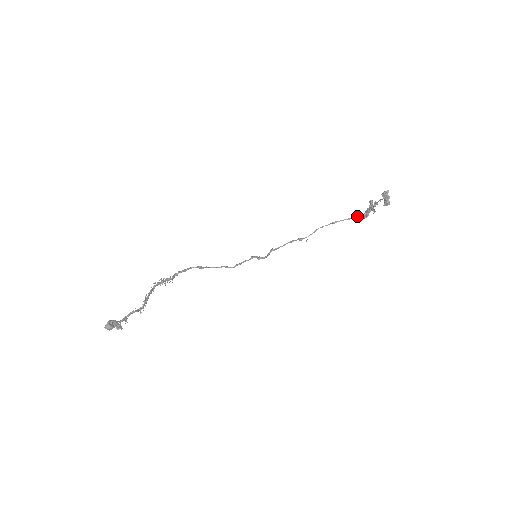
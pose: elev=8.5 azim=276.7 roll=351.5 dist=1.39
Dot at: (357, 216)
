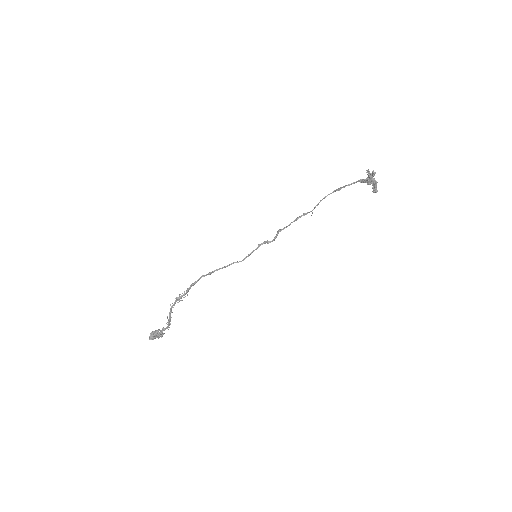
Dot at: (360, 180)
